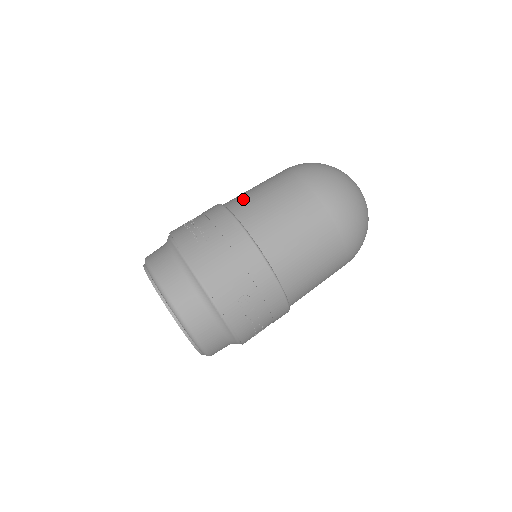
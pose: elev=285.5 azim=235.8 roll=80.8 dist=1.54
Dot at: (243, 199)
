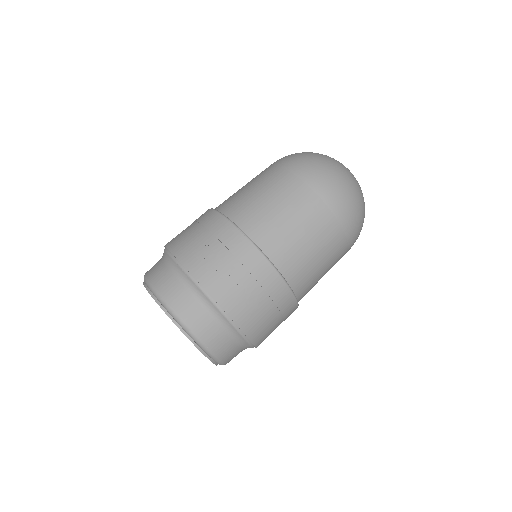
Dot at: occluded
